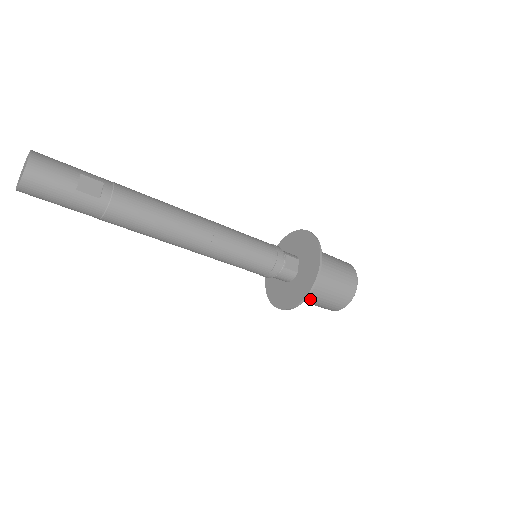
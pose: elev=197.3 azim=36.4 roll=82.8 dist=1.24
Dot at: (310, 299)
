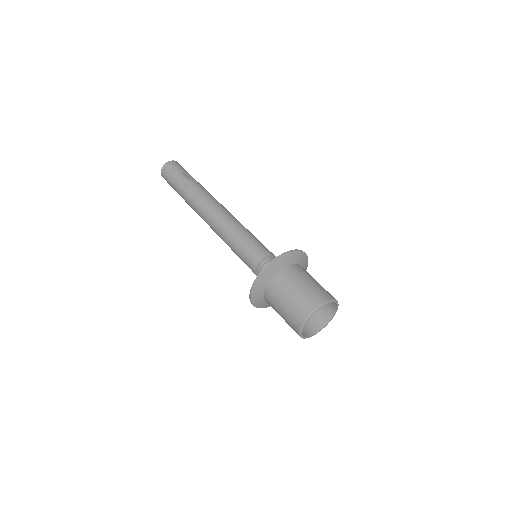
Dot at: (278, 291)
